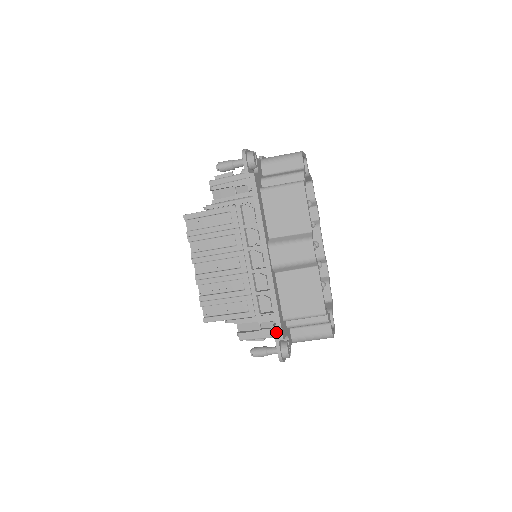
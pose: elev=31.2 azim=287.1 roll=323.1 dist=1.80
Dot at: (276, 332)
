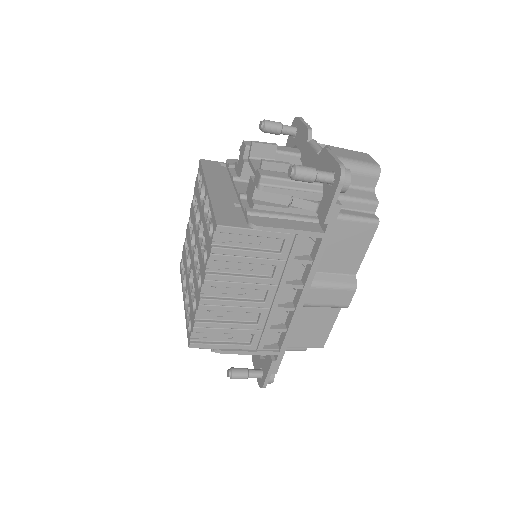
Dot at: (273, 367)
